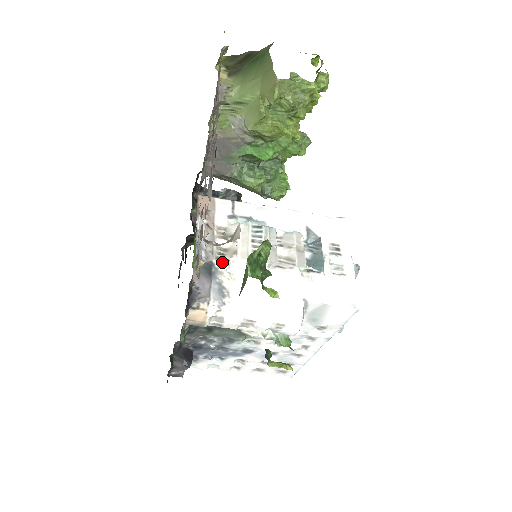
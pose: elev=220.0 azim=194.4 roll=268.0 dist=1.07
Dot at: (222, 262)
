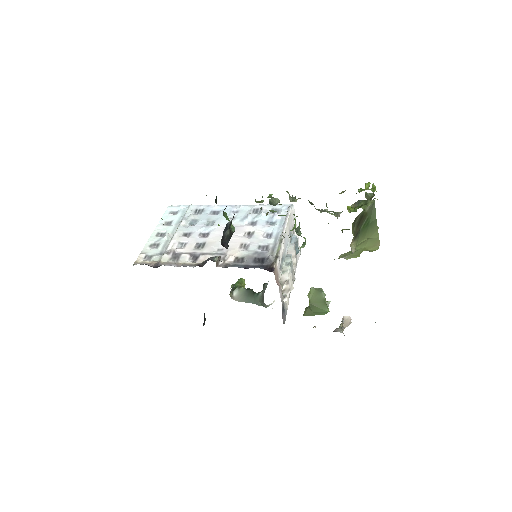
Dot at: (286, 299)
